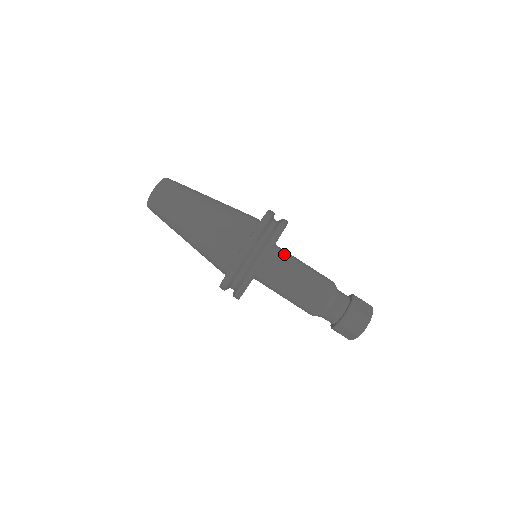
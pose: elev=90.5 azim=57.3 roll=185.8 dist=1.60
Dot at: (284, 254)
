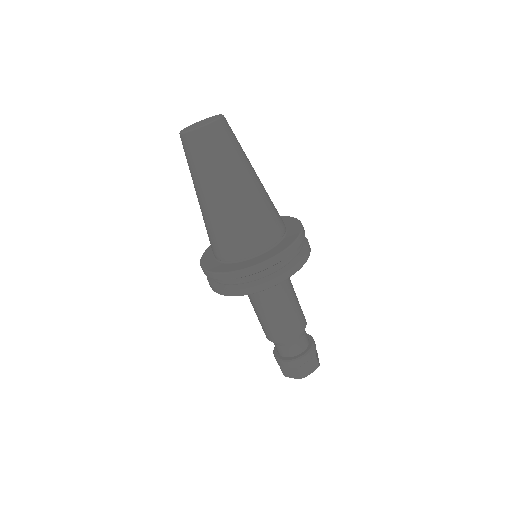
Dot at: occluded
